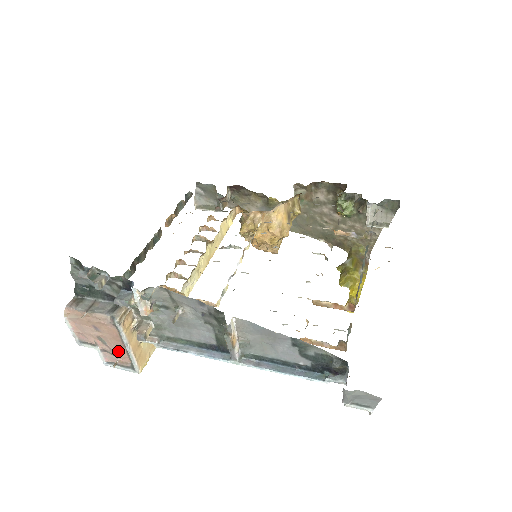
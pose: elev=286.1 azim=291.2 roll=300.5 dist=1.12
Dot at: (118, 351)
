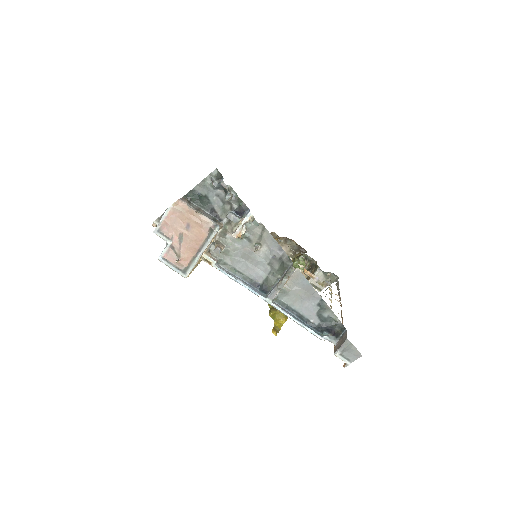
Dot at: (186, 252)
